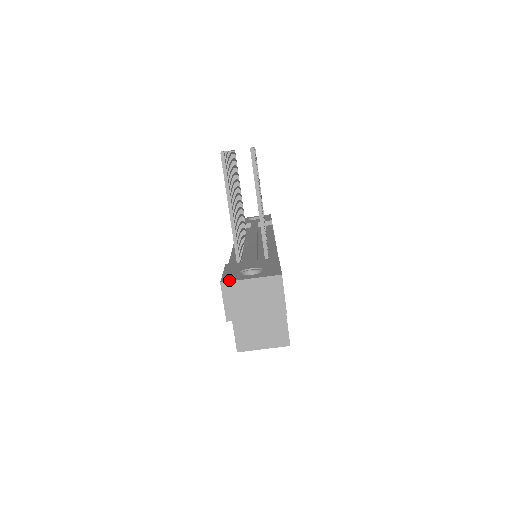
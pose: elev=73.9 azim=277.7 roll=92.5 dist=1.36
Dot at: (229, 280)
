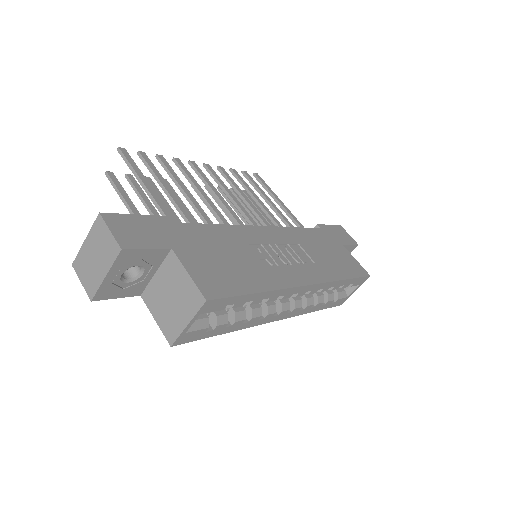
Dot at: (78, 257)
